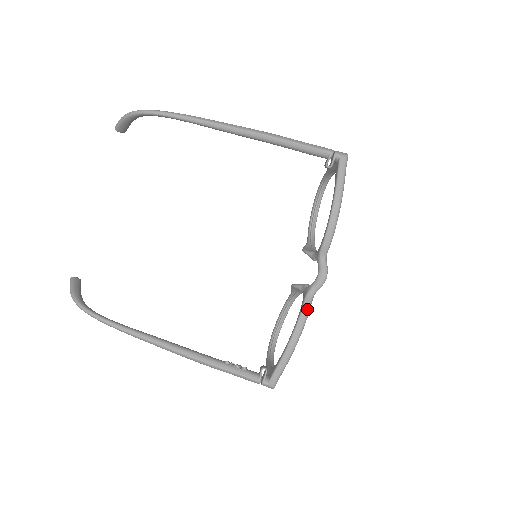
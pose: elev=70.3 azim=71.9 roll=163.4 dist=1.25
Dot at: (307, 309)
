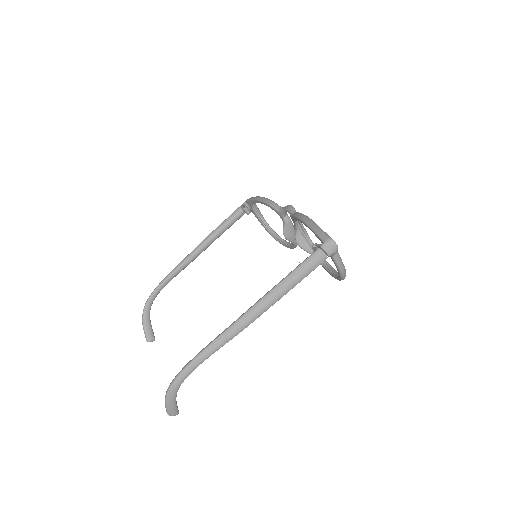
Dot at: (295, 213)
